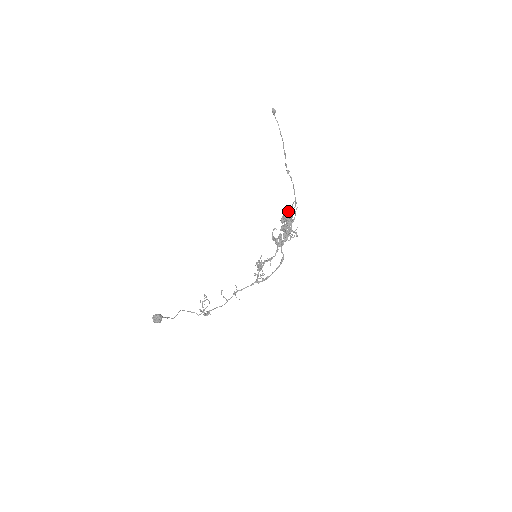
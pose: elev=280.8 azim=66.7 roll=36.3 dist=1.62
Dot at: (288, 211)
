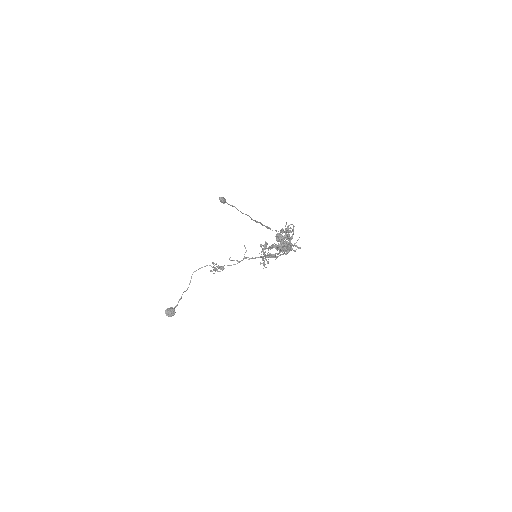
Dot at: (282, 239)
